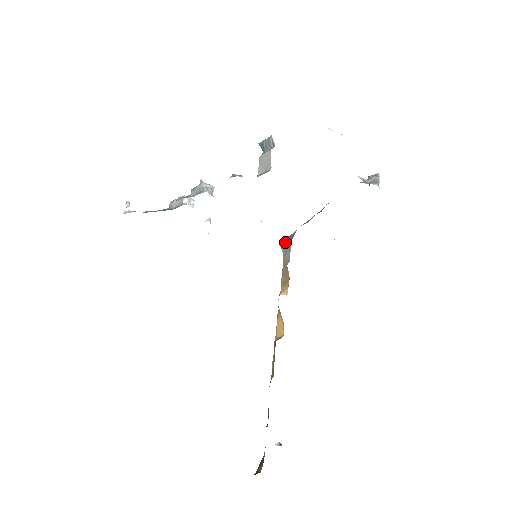
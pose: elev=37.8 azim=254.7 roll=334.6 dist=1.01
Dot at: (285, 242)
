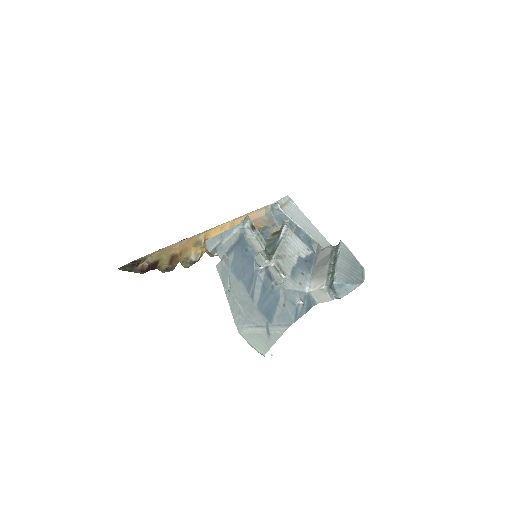
Dot at: (275, 216)
